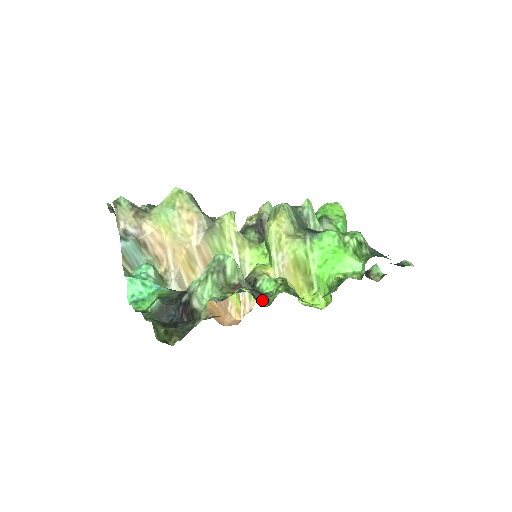
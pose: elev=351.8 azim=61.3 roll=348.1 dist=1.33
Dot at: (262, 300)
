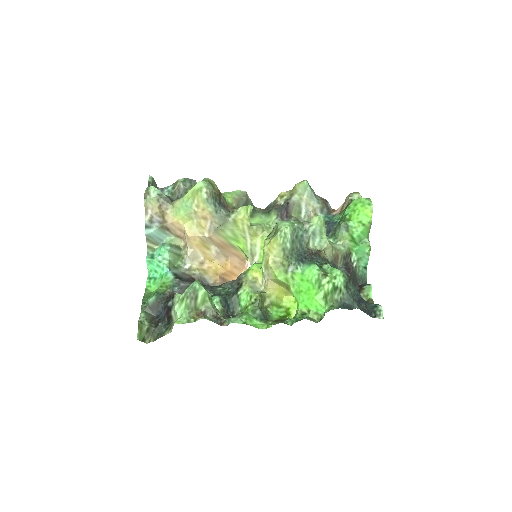
Dot at: (236, 308)
